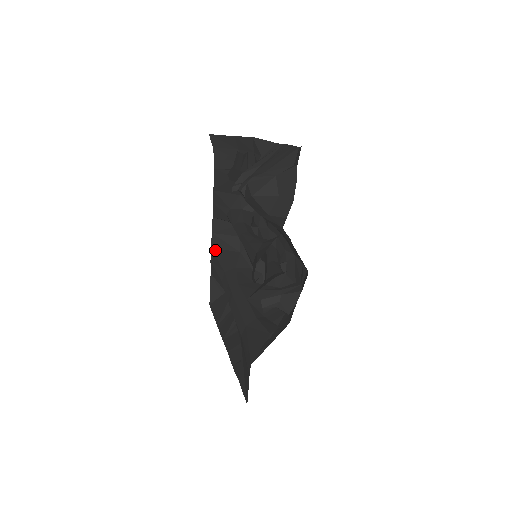
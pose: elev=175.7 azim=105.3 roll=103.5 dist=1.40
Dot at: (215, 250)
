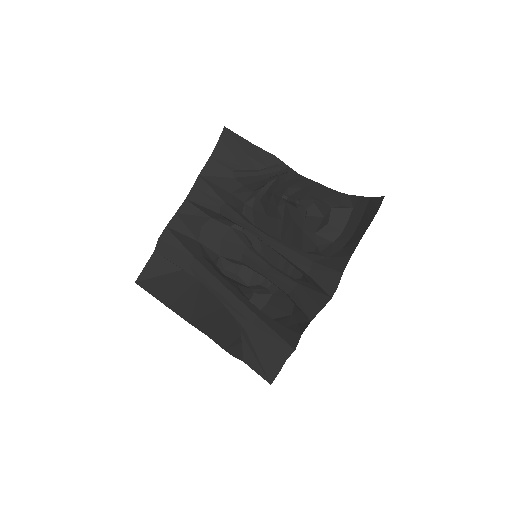
Dot at: (172, 230)
